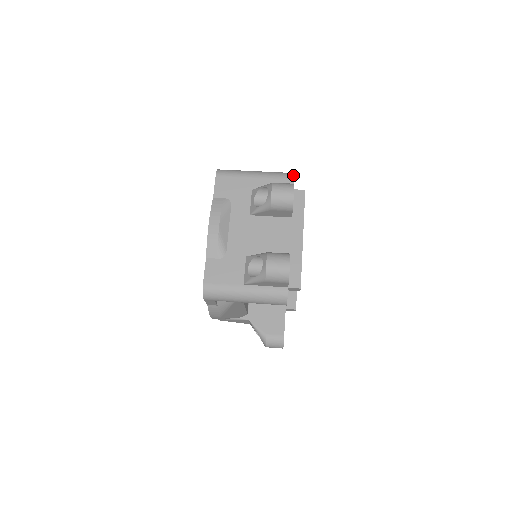
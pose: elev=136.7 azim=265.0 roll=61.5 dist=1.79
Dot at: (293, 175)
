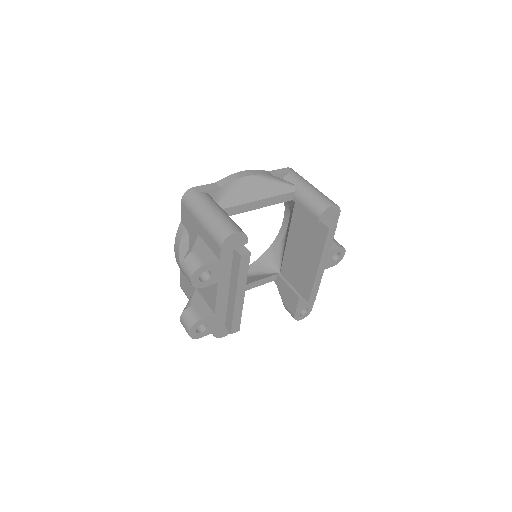
Dot at: (222, 242)
